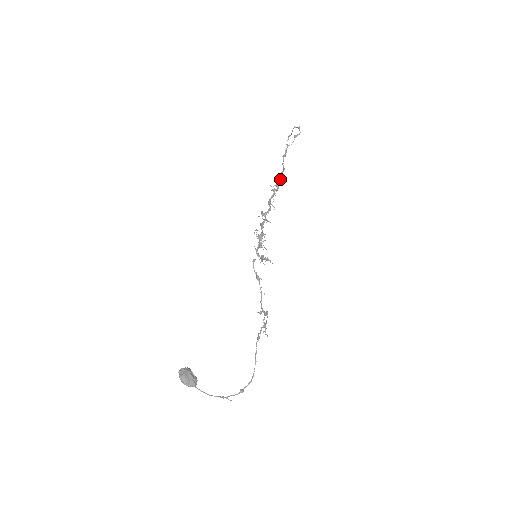
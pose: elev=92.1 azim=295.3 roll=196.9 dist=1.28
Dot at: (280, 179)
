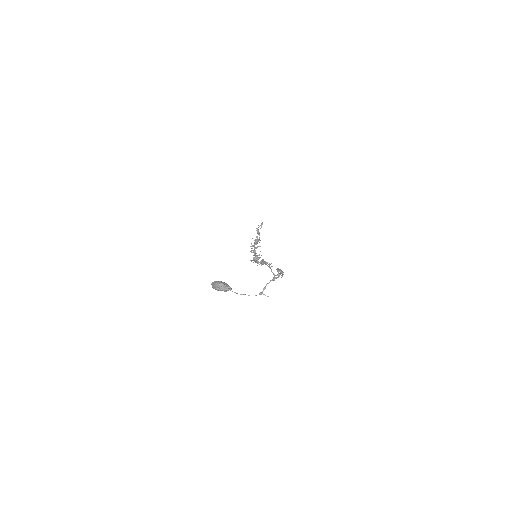
Dot at: occluded
